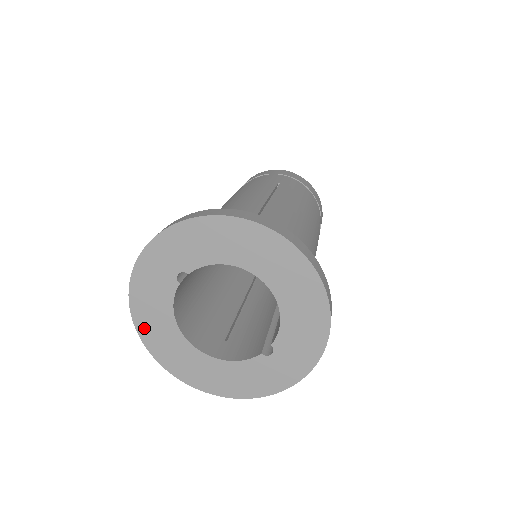
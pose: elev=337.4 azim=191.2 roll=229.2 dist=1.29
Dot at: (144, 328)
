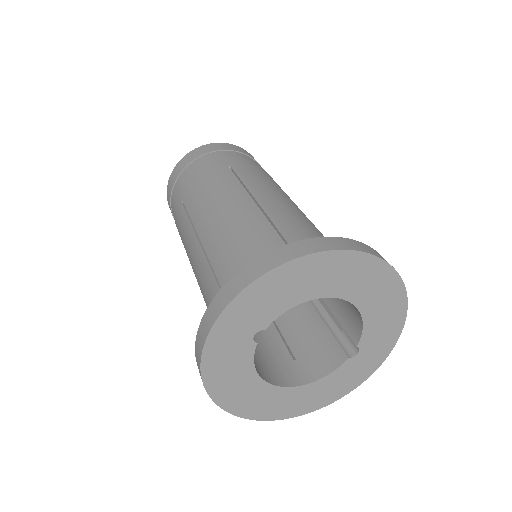
Dot at: (227, 400)
